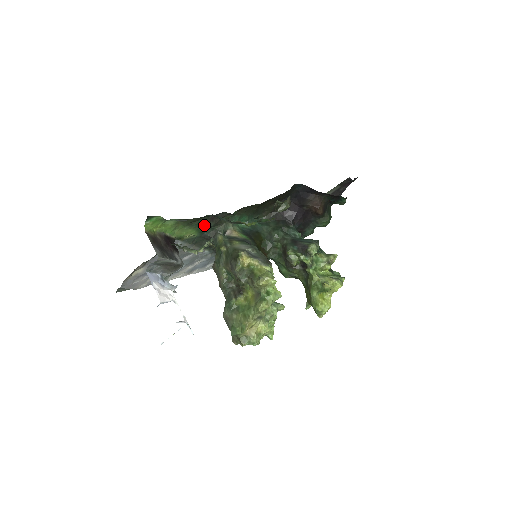
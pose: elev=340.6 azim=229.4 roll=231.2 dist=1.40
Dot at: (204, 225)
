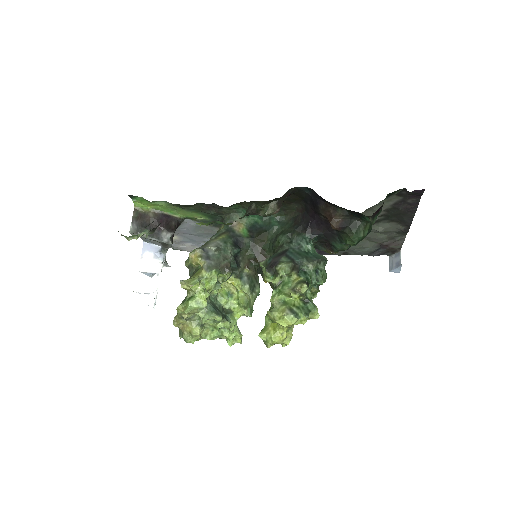
Dot at: (205, 211)
